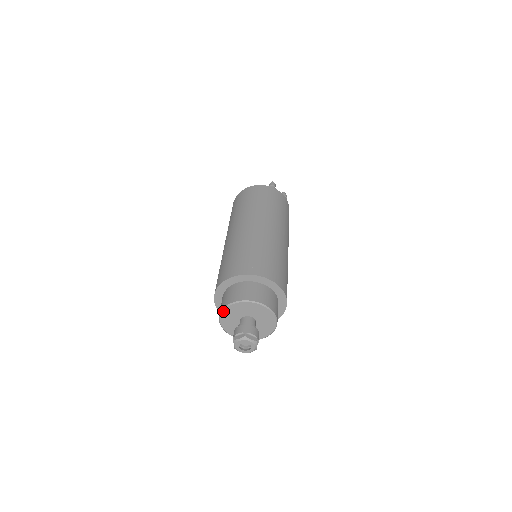
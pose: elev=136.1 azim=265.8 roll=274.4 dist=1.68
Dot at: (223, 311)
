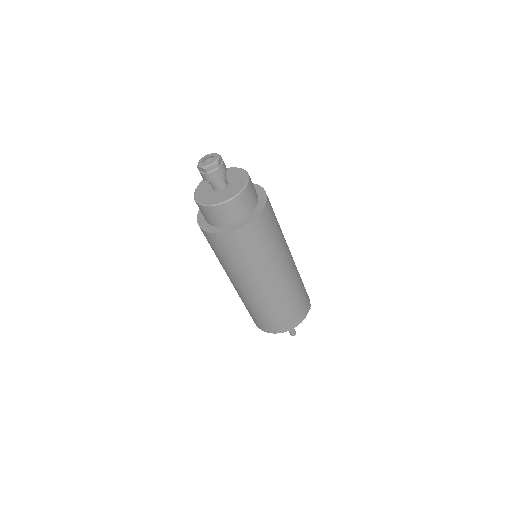
Dot at: (203, 180)
